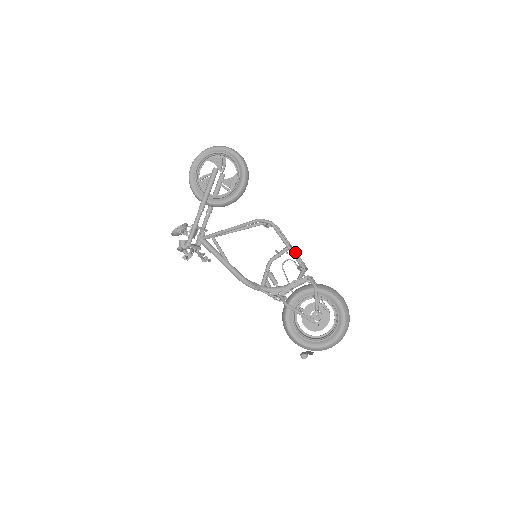
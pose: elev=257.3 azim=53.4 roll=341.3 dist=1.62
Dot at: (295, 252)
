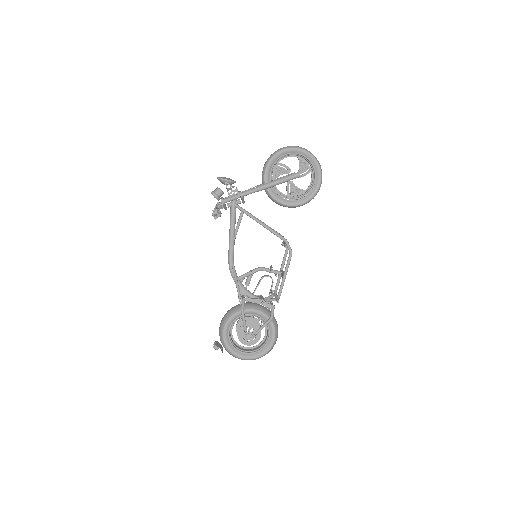
Dot at: (280, 277)
